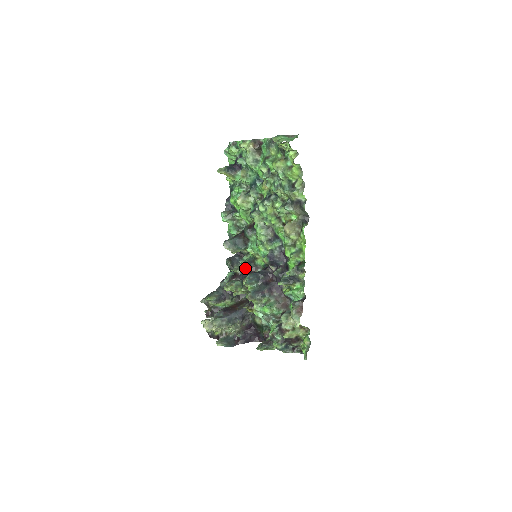
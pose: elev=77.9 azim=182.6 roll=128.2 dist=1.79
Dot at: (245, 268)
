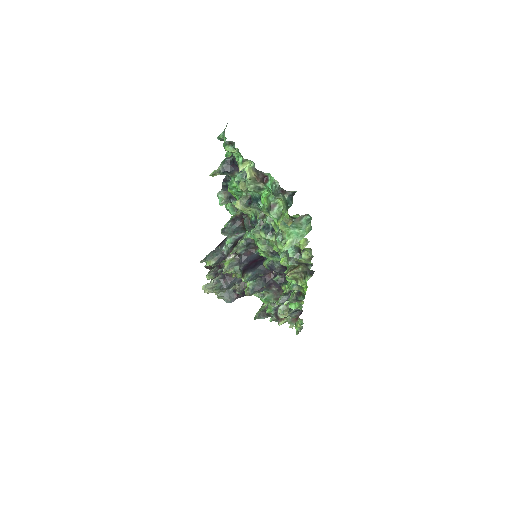
Dot at: (245, 248)
